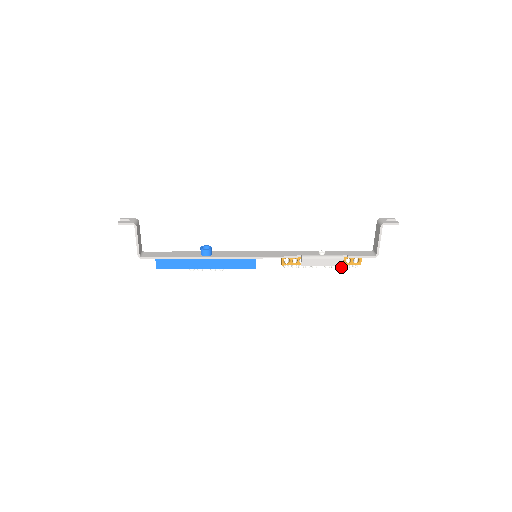
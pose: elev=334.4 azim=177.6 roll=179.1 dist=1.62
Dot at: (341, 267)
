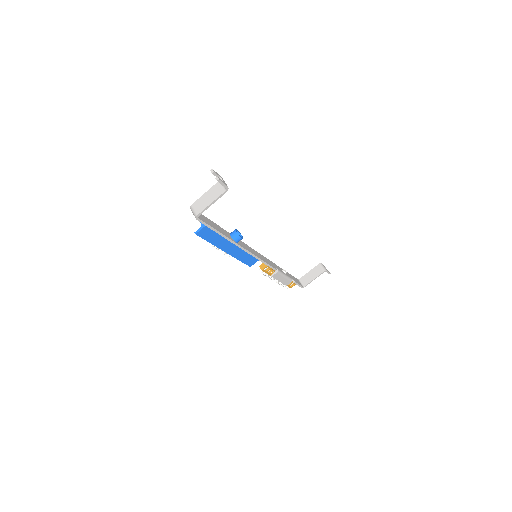
Dot at: (283, 285)
